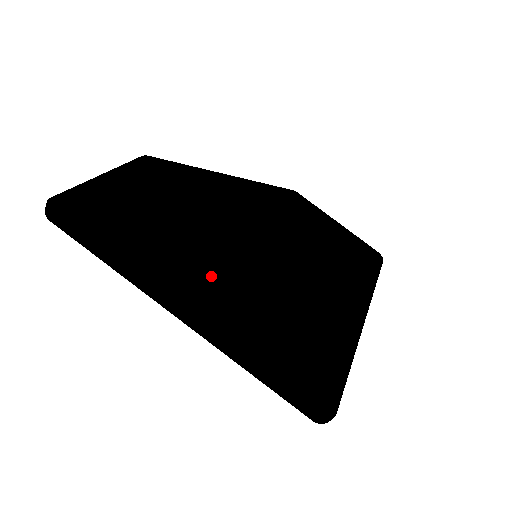
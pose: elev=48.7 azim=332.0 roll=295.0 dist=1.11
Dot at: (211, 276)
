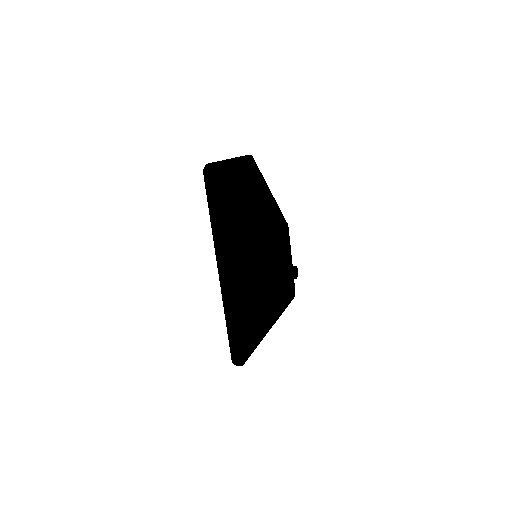
Dot at: (238, 256)
